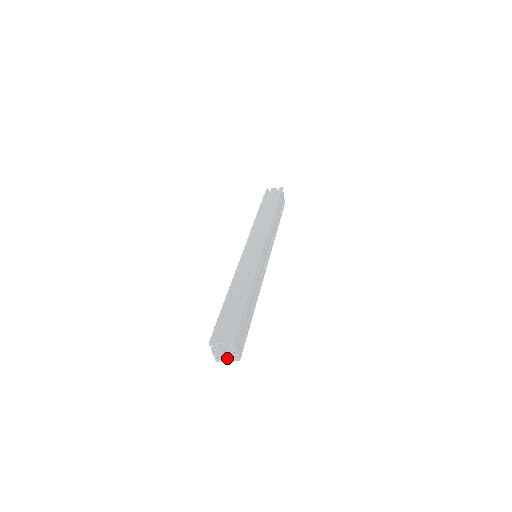
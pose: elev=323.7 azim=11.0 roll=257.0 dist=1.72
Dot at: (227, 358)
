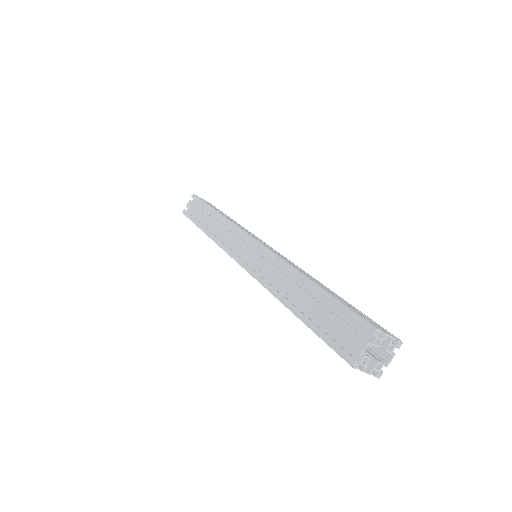
Dot at: (363, 368)
